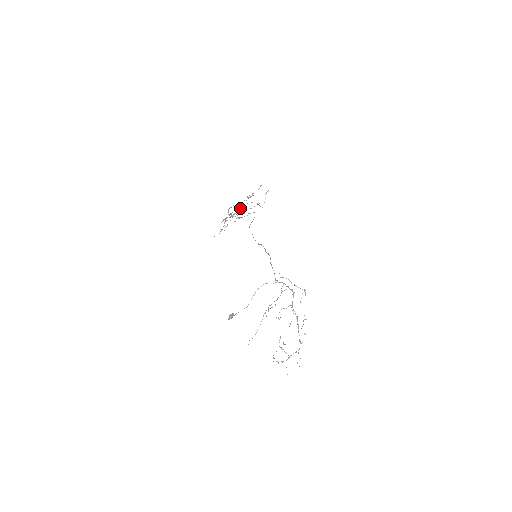
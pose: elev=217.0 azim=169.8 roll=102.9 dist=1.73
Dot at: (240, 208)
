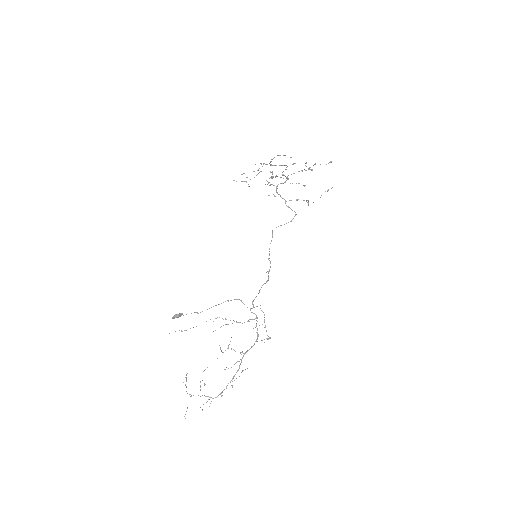
Dot at: (287, 178)
